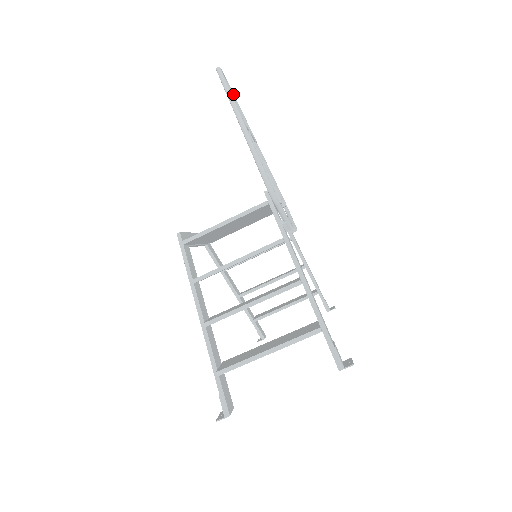
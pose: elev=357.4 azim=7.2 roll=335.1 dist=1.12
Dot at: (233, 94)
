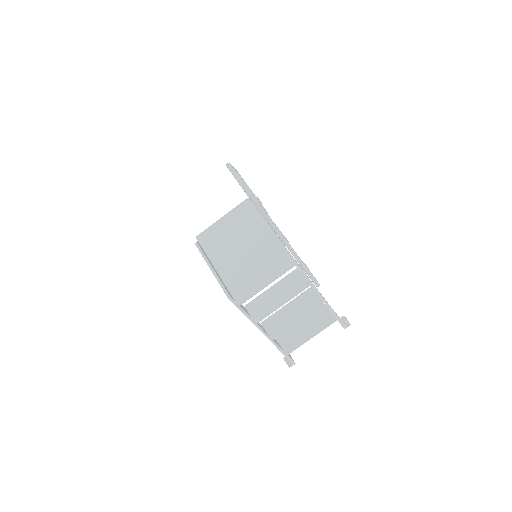
Dot at: occluded
